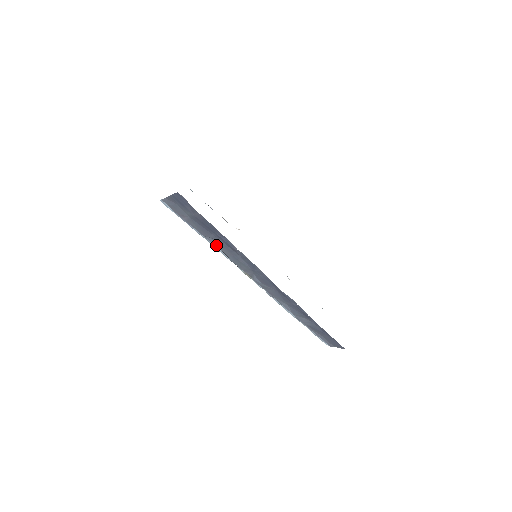
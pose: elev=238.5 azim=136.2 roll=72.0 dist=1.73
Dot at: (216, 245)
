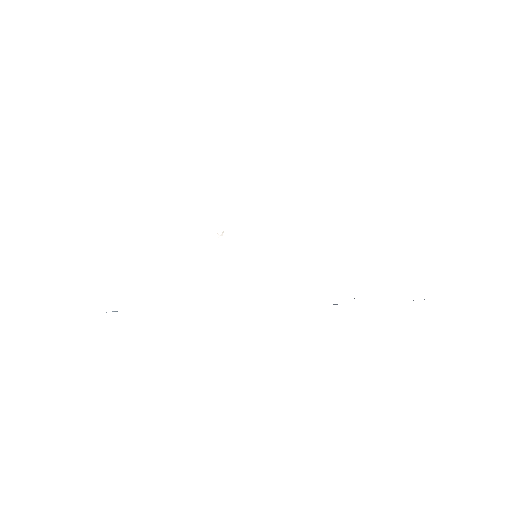
Dot at: occluded
